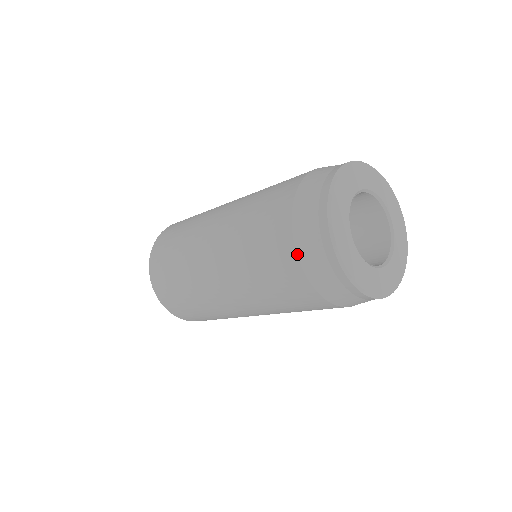
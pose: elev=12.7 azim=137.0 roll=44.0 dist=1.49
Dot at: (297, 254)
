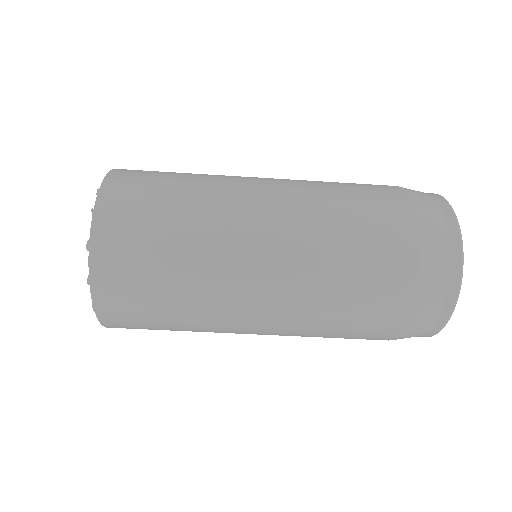
Dot at: (415, 299)
